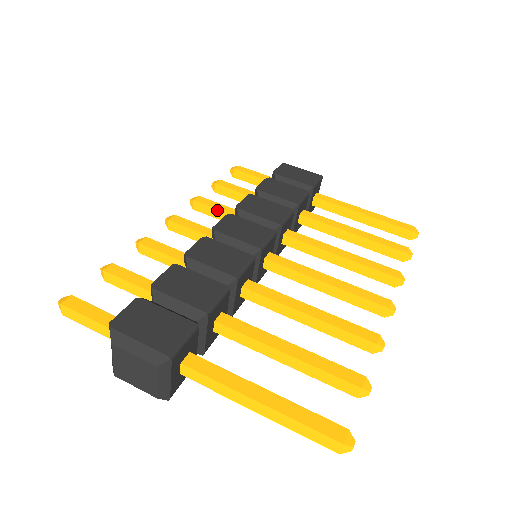
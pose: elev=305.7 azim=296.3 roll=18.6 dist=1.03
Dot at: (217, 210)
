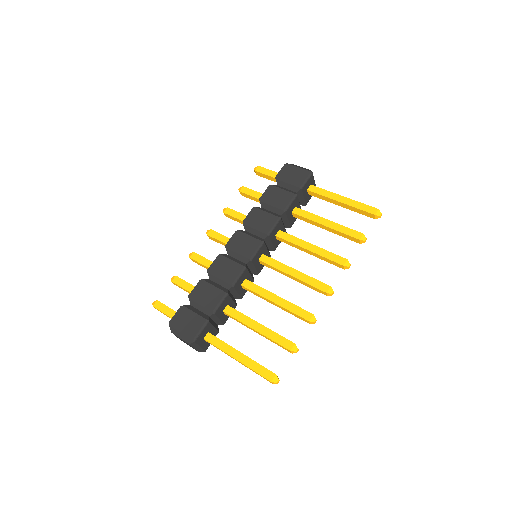
Dot at: (237, 219)
